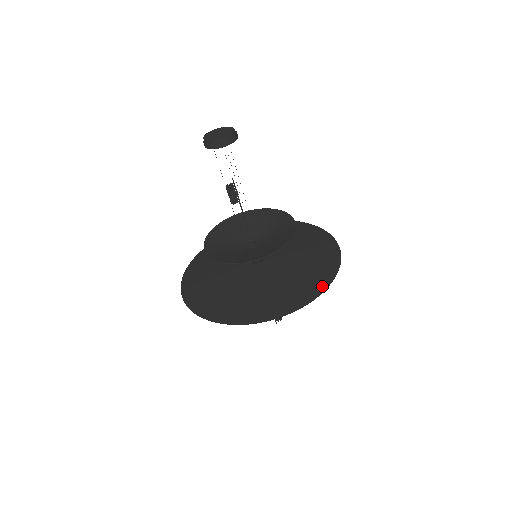
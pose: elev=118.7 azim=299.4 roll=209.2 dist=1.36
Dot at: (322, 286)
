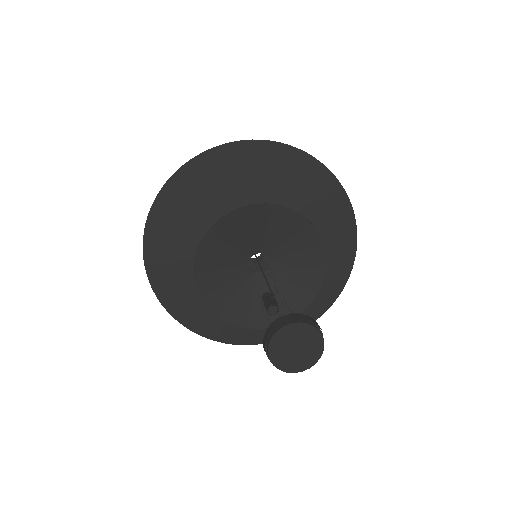
Dot at: (350, 254)
